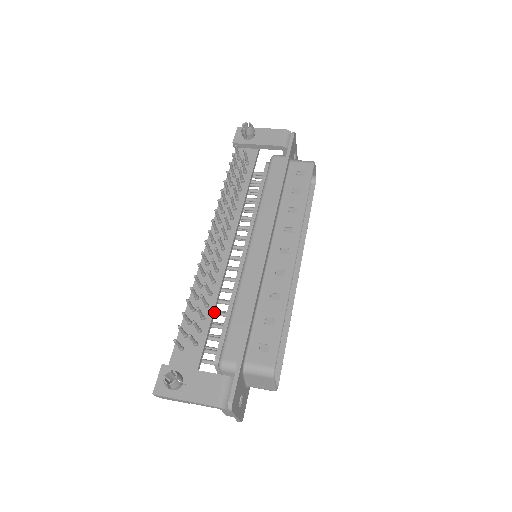
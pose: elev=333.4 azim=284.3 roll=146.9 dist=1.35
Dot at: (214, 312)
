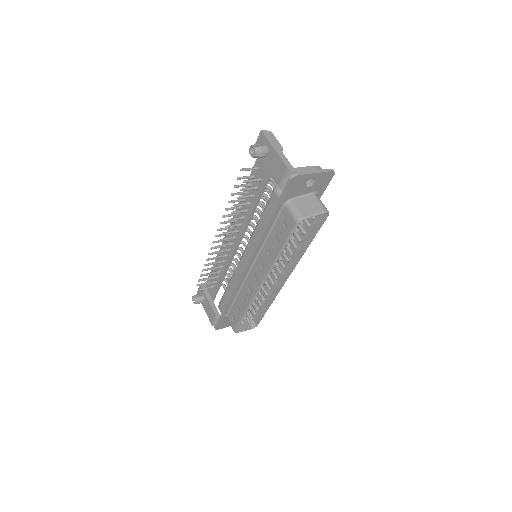
Dot at: (224, 277)
